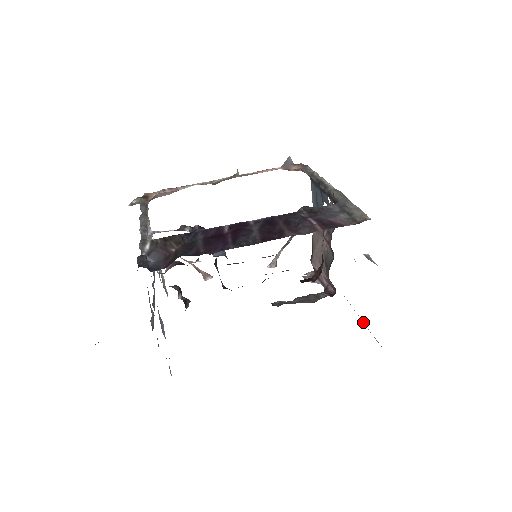
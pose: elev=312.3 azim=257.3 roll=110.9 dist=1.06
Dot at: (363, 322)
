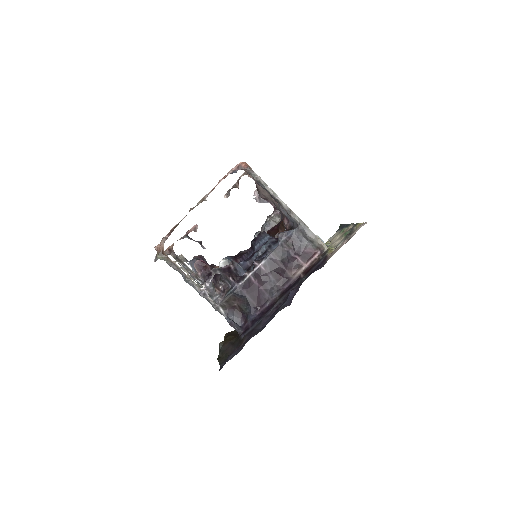
Dot at: occluded
